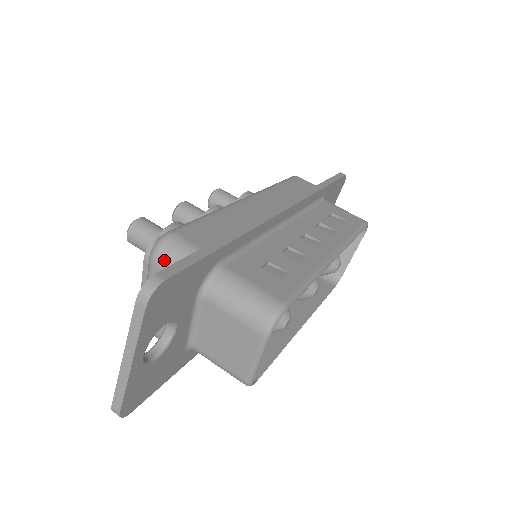
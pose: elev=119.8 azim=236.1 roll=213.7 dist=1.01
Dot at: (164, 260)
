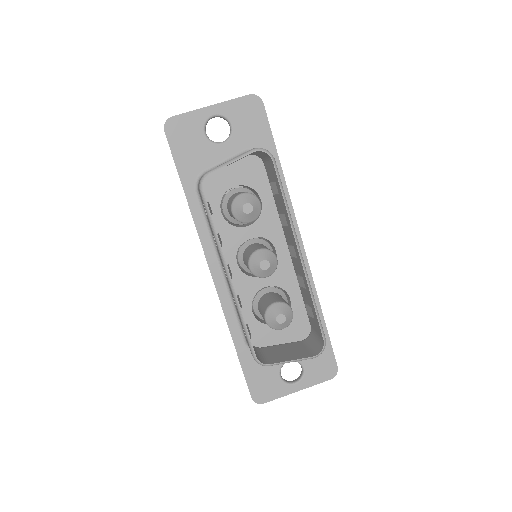
Dot at: occluded
